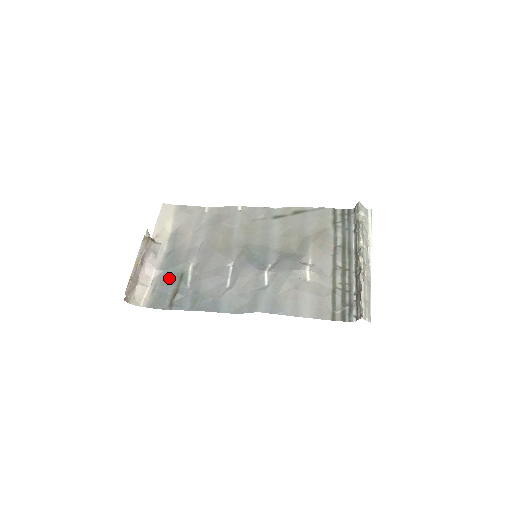
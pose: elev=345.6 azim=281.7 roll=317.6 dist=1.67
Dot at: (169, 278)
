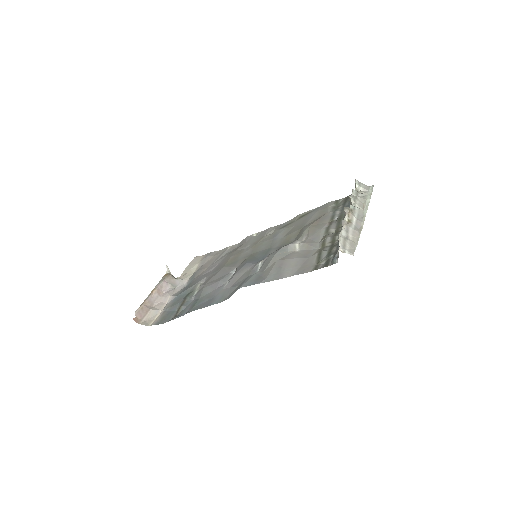
Dot at: (180, 299)
